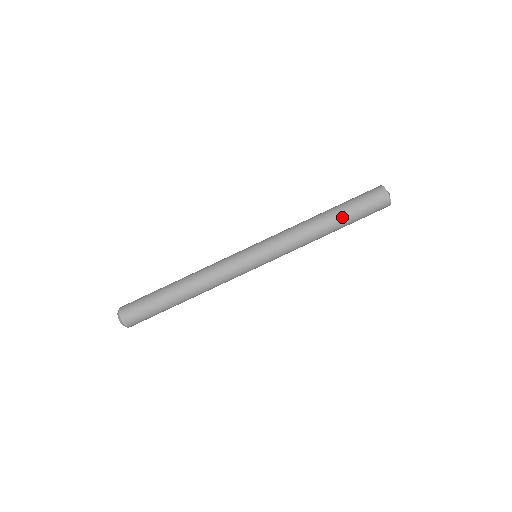
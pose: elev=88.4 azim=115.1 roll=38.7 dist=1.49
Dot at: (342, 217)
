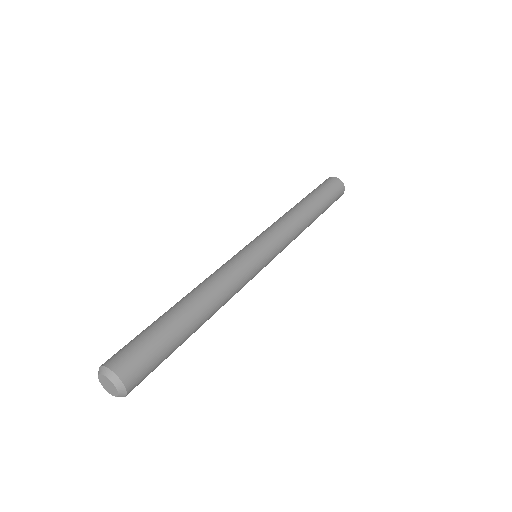
Dot at: occluded
